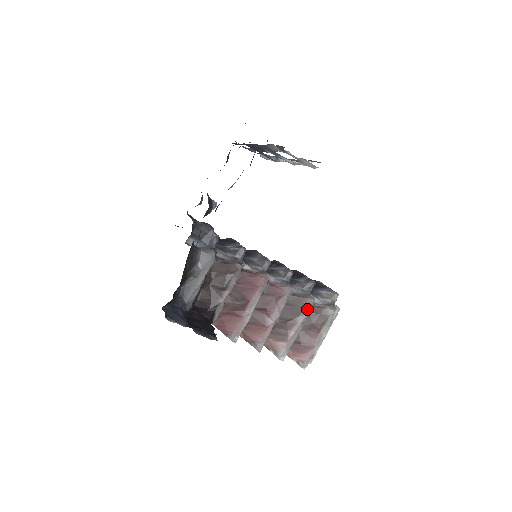
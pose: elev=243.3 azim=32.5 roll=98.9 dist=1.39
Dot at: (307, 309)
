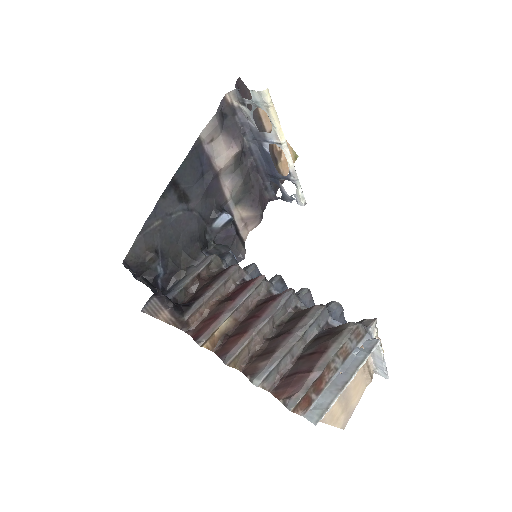
Dot at: (310, 317)
